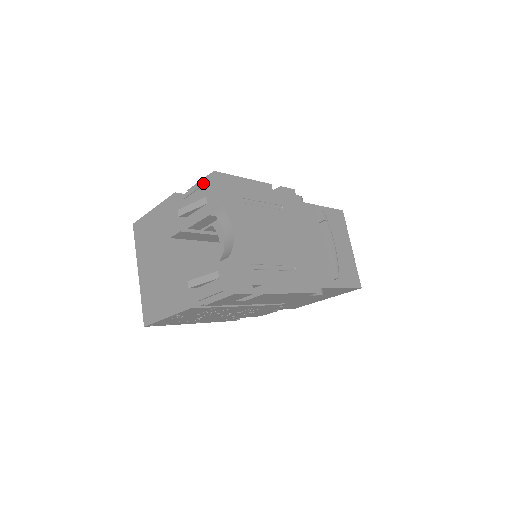
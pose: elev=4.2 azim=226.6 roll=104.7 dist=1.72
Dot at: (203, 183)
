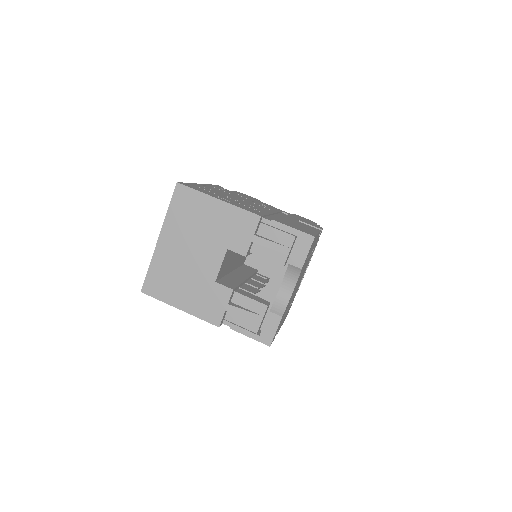
Dot at: (295, 234)
